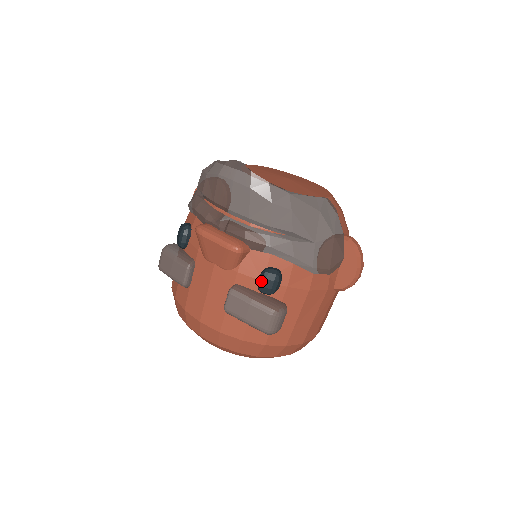
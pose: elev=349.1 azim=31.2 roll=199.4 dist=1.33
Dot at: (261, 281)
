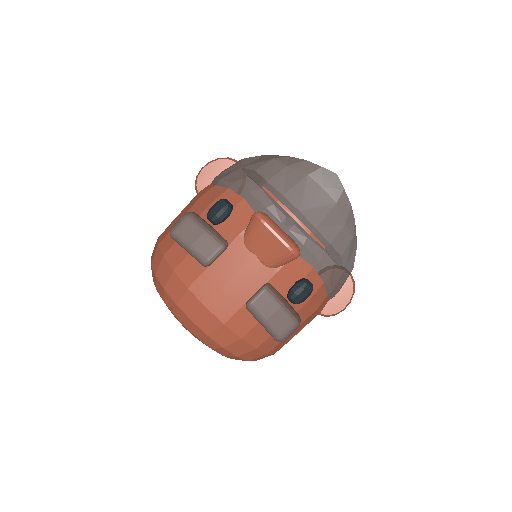
Dot at: (298, 289)
